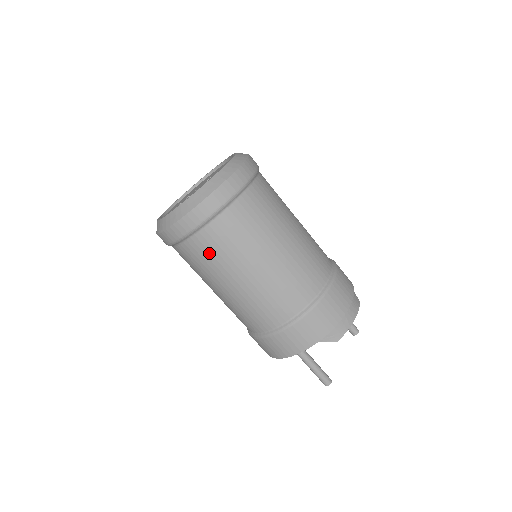
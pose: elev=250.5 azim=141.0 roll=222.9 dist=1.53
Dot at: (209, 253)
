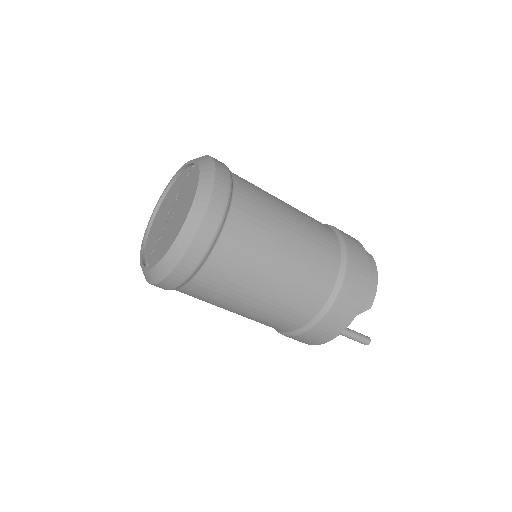
Dot at: (219, 284)
